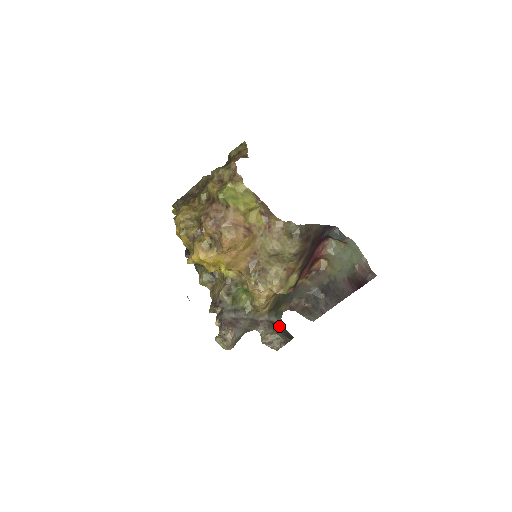
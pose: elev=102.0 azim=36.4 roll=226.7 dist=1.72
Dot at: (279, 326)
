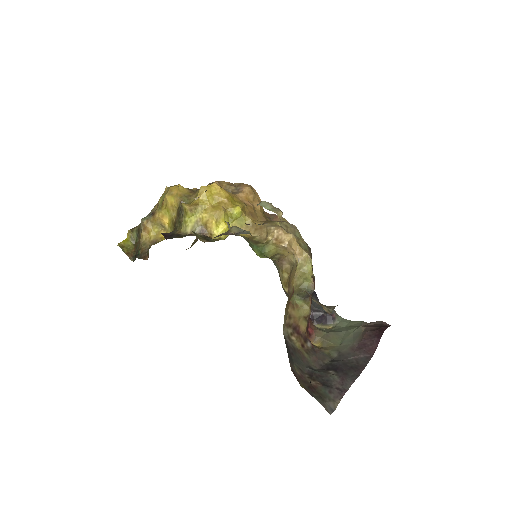
Dot at: occluded
